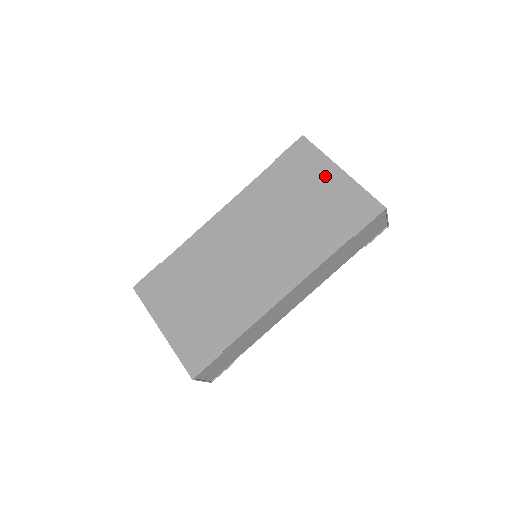
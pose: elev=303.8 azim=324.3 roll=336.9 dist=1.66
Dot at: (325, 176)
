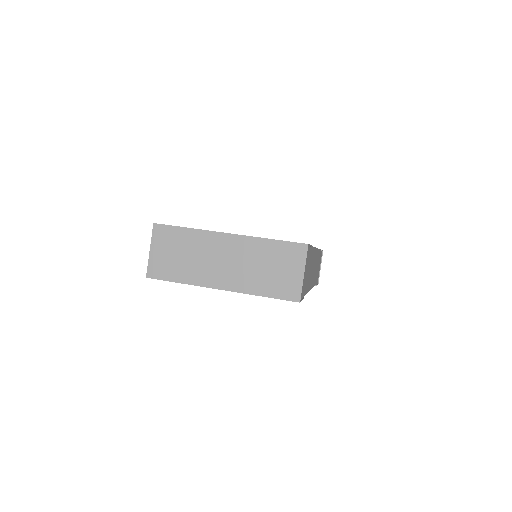
Dot at: occluded
